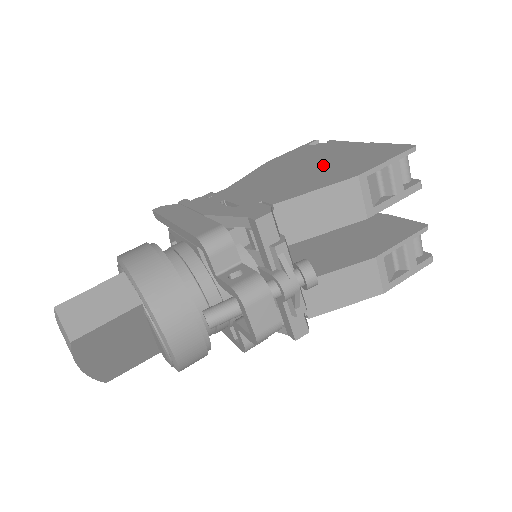
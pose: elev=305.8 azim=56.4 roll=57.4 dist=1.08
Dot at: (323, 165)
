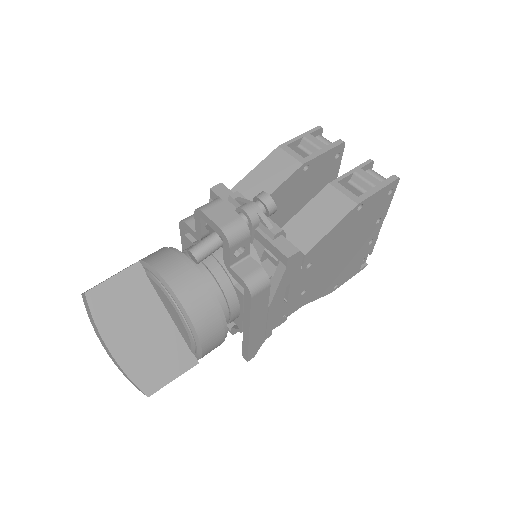
Dot at: occluded
